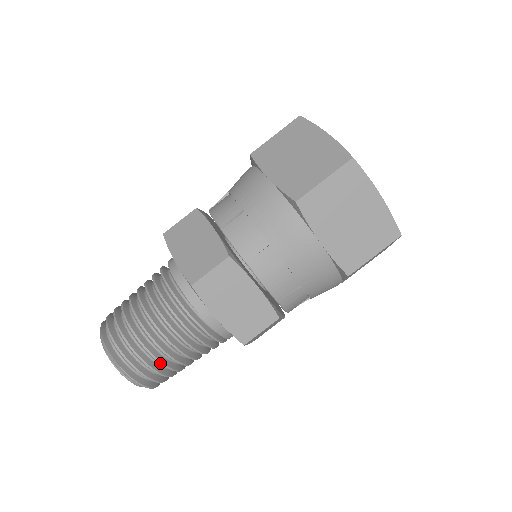
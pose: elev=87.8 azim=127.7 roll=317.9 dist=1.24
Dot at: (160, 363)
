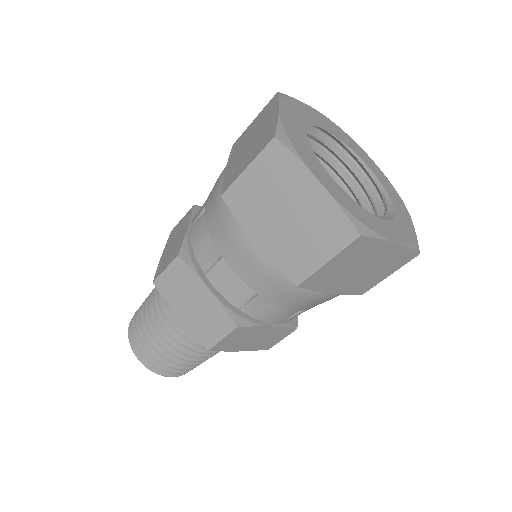
Dot at: (159, 354)
